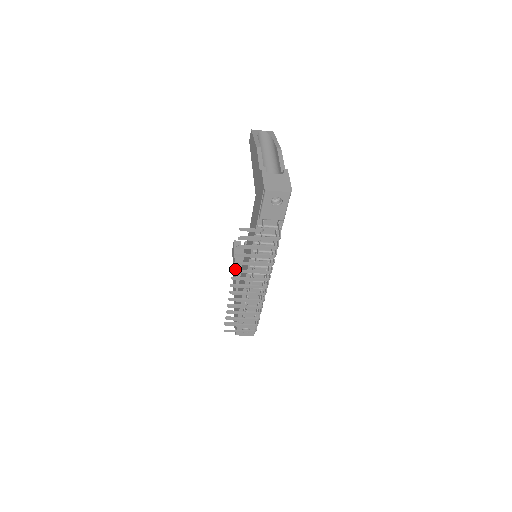
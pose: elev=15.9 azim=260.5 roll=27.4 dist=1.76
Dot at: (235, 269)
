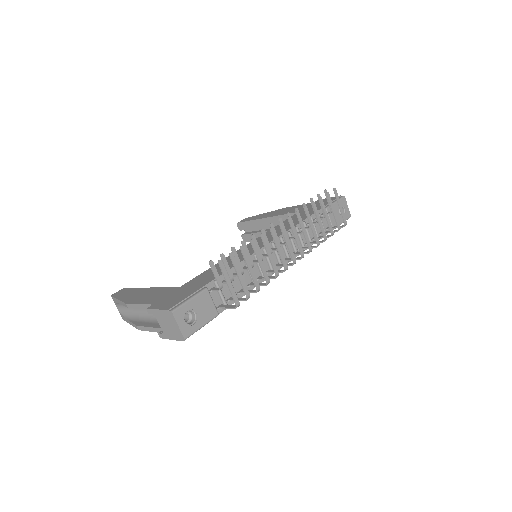
Dot at: (152, 287)
